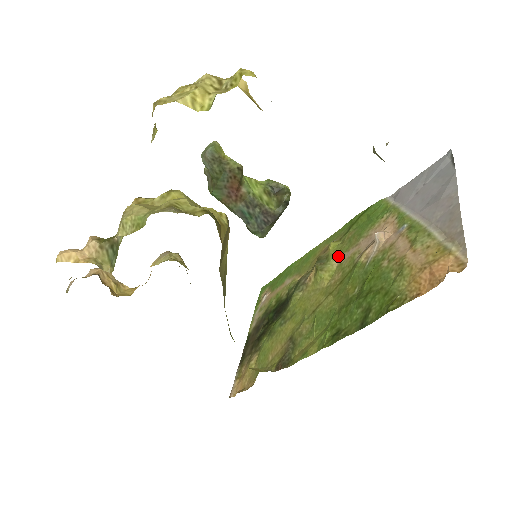
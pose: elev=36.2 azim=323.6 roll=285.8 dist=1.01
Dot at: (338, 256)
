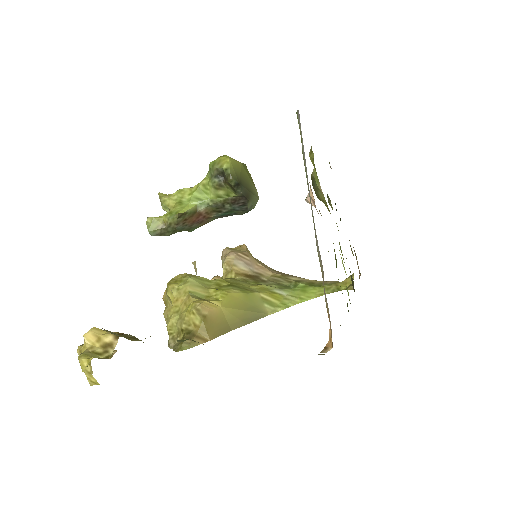
Dot at: (318, 181)
